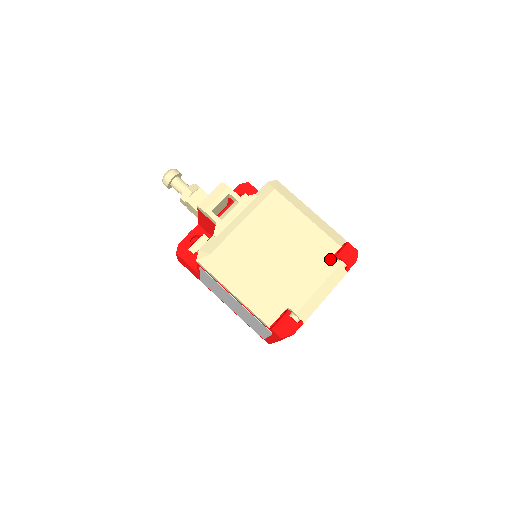
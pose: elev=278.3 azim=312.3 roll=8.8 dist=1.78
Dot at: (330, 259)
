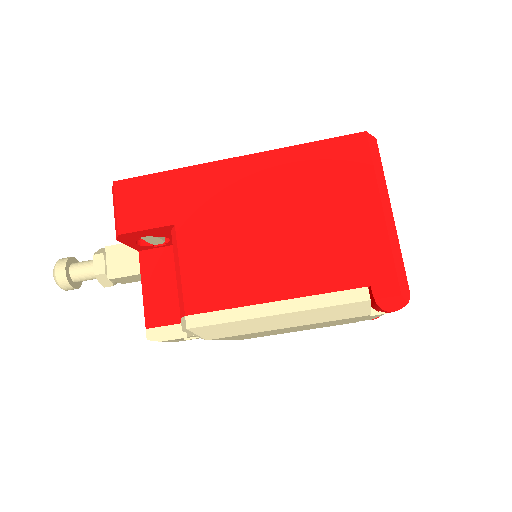
Dot at: occluded
